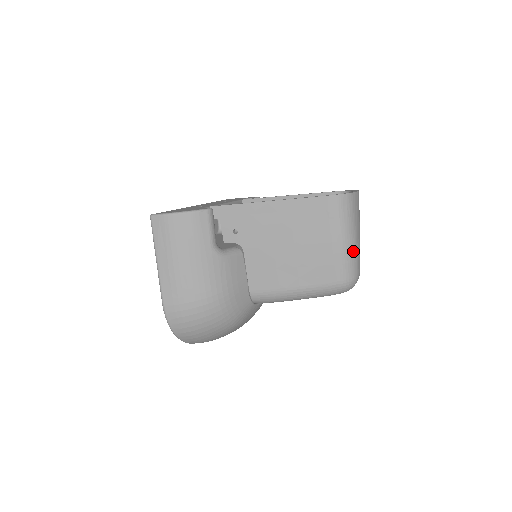
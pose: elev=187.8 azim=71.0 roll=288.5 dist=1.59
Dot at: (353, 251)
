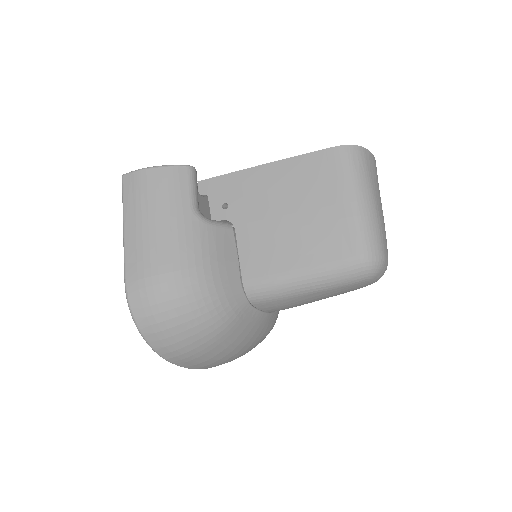
Dot at: (373, 217)
